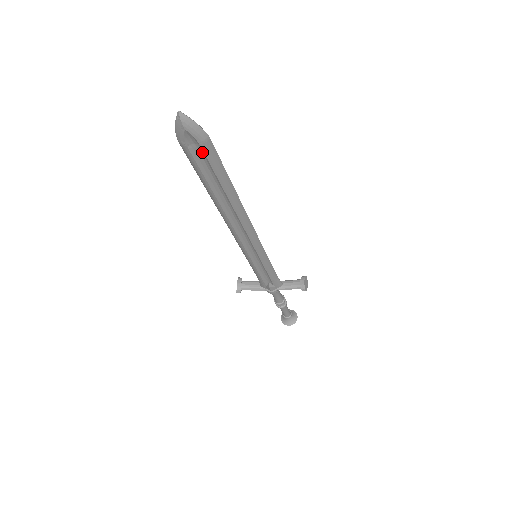
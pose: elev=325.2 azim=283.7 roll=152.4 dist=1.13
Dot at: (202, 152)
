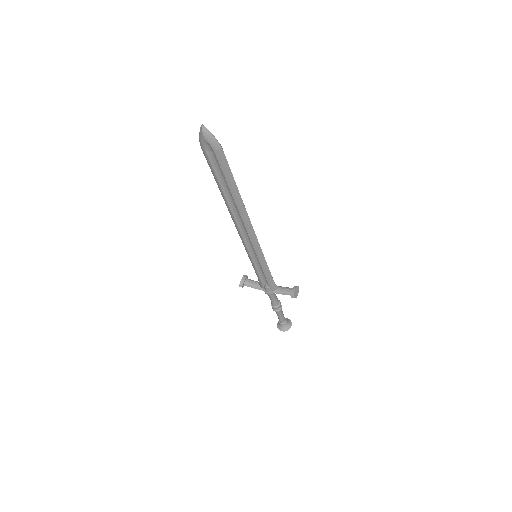
Dot at: (216, 158)
